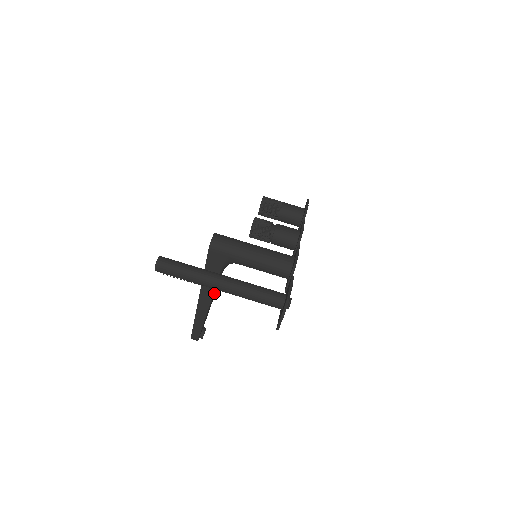
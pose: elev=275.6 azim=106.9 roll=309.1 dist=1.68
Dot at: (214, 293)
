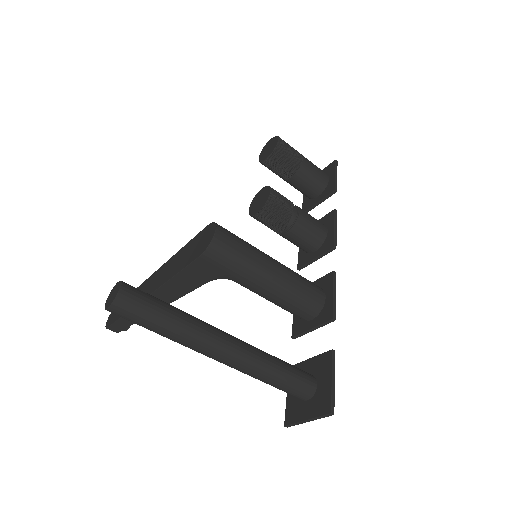
Dot at: occluded
